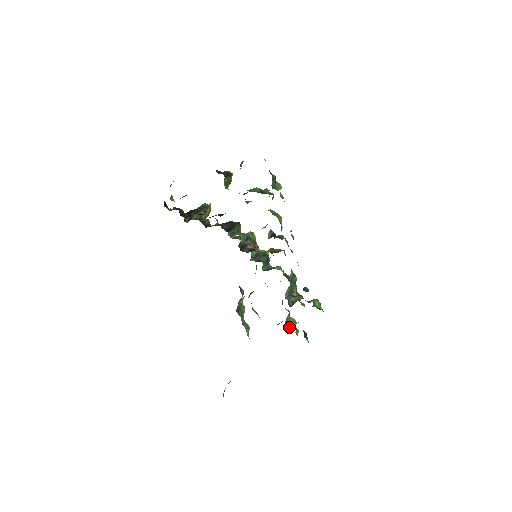
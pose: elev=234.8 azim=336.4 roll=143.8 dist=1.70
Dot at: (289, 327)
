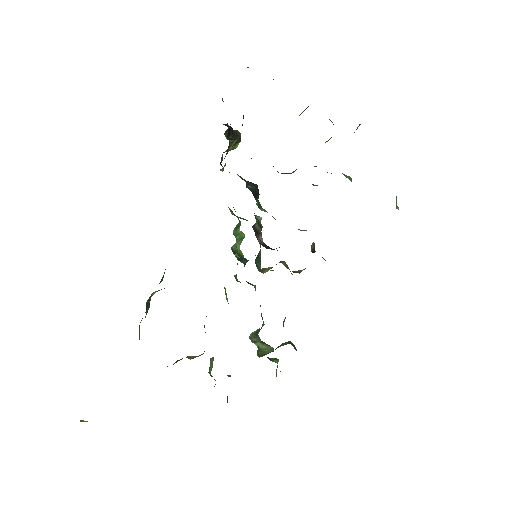
Dot at: (209, 373)
